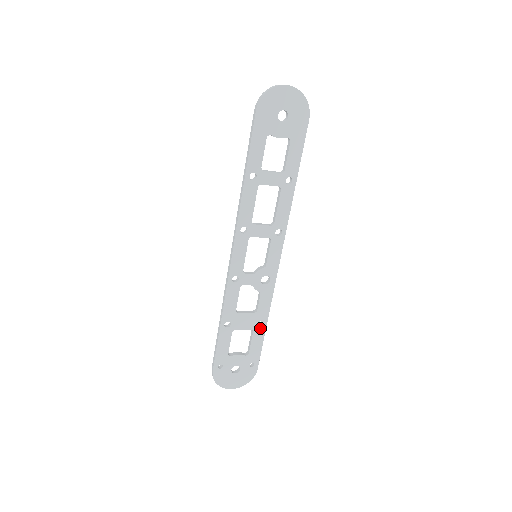
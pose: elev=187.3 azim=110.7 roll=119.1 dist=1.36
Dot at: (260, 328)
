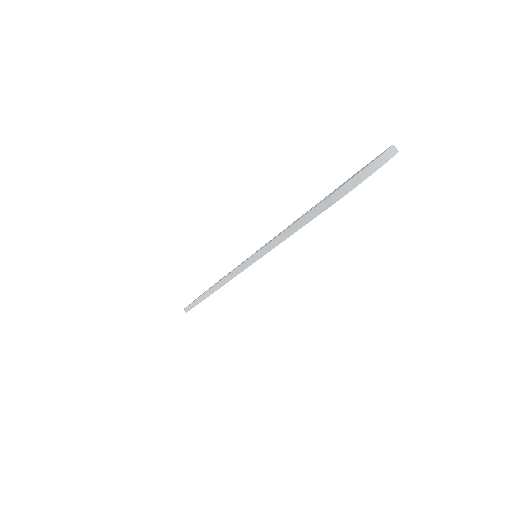
Dot at: occluded
